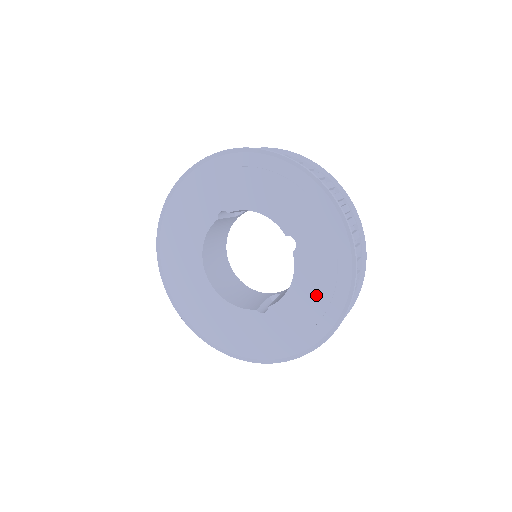
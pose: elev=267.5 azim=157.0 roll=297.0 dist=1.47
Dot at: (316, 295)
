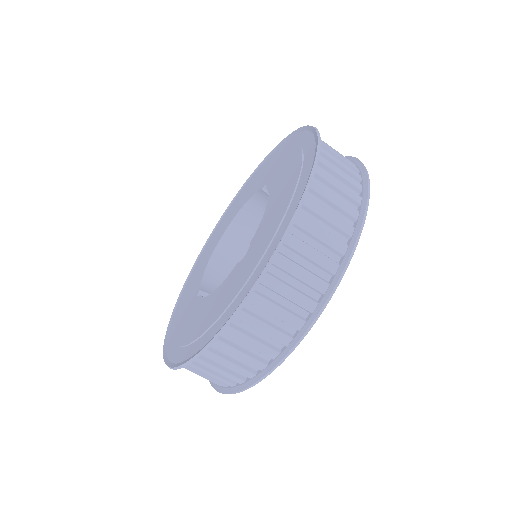
Dot at: (205, 319)
